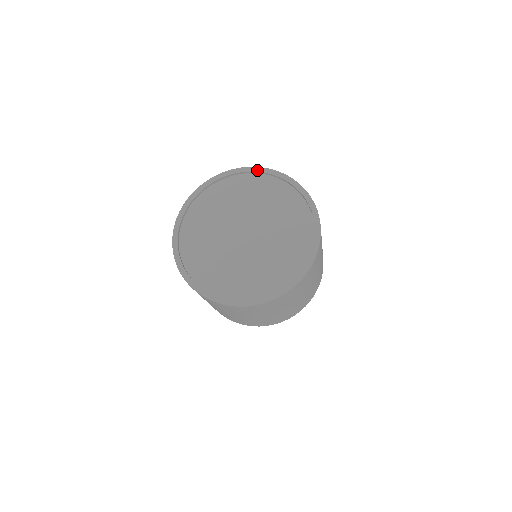
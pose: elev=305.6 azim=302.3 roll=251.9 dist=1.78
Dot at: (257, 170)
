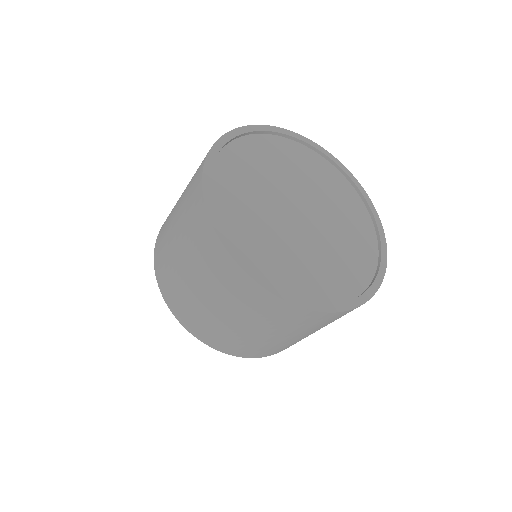
Dot at: (344, 169)
